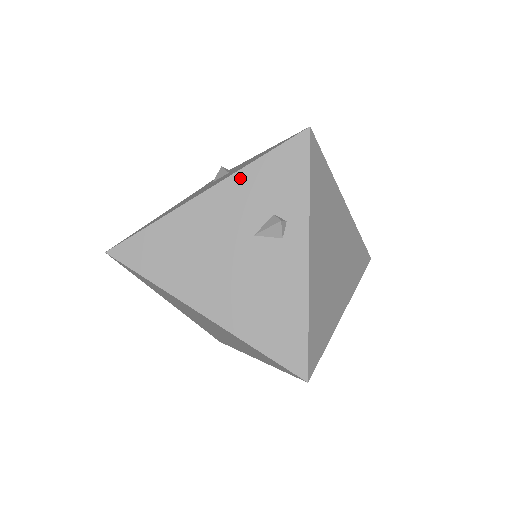
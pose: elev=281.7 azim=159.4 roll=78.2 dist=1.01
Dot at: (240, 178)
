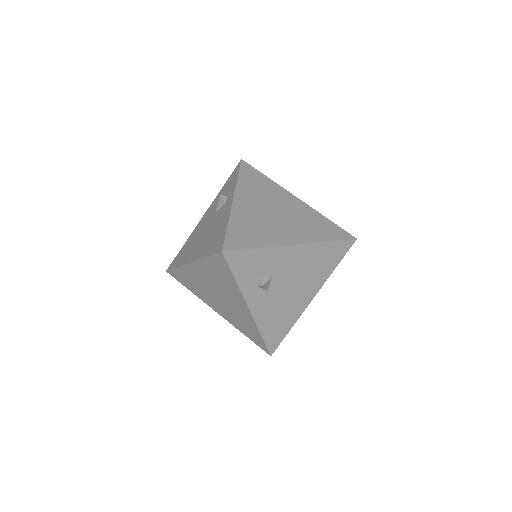
Dot at: (216, 199)
